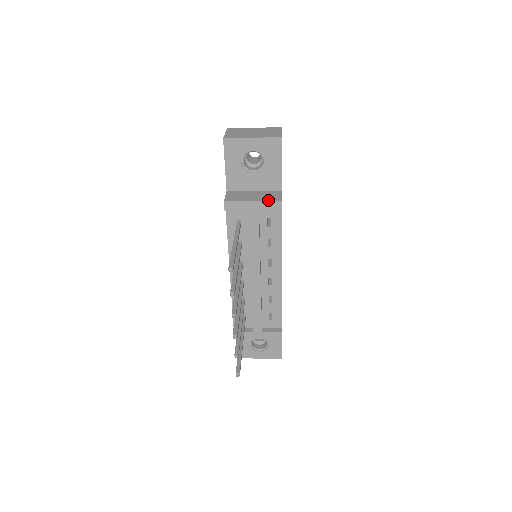
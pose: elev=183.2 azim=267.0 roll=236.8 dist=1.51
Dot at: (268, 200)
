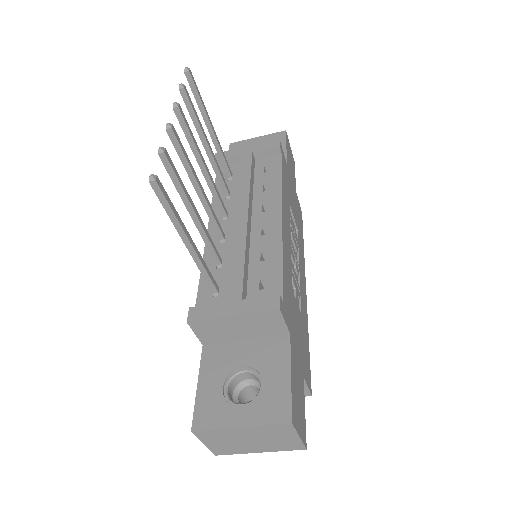
Dot at: (264, 143)
